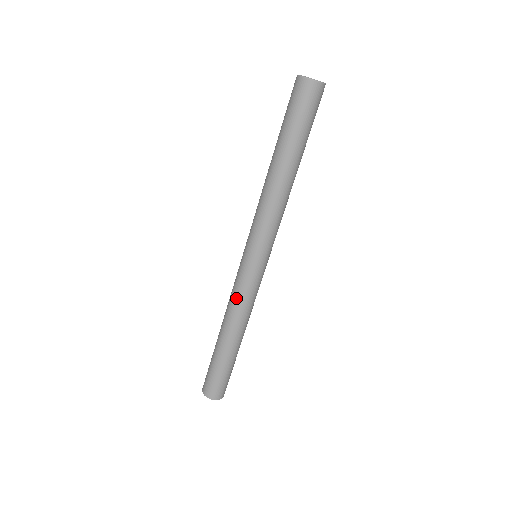
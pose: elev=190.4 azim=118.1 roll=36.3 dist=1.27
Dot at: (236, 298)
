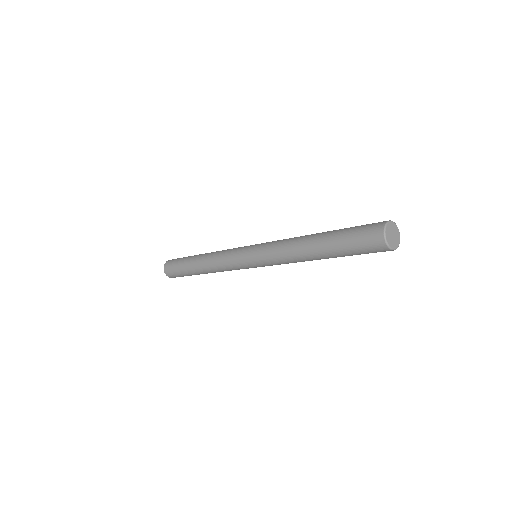
Dot at: (227, 270)
